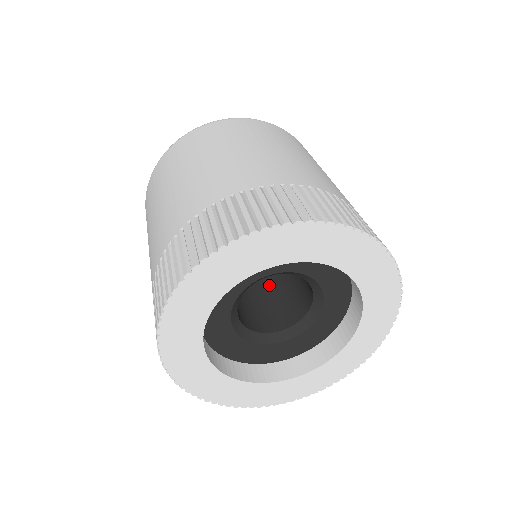
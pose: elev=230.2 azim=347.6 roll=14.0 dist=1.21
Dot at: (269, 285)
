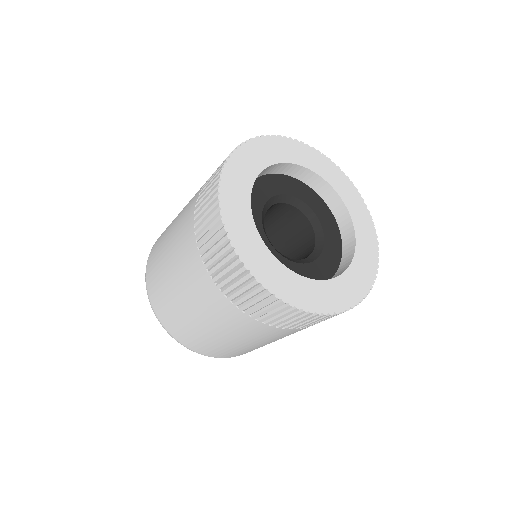
Dot at: occluded
